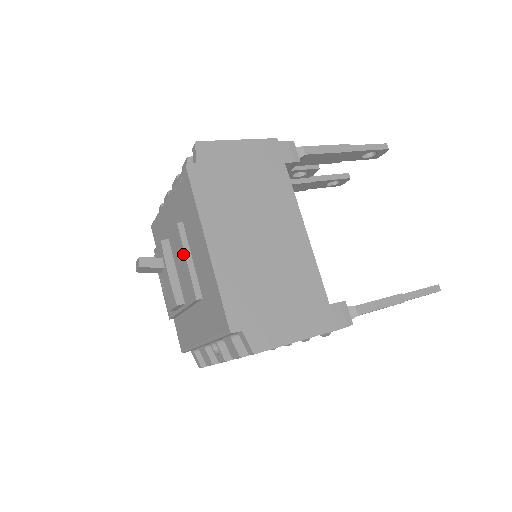
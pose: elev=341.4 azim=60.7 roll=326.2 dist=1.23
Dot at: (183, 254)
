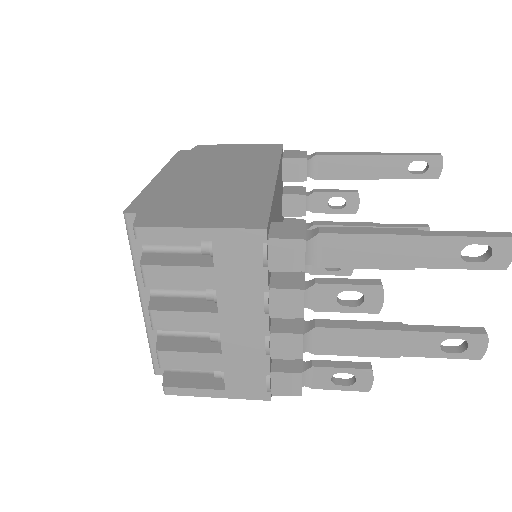
Dot at: occluded
